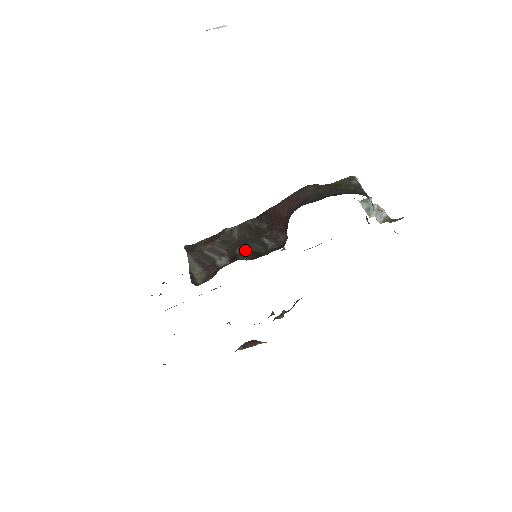
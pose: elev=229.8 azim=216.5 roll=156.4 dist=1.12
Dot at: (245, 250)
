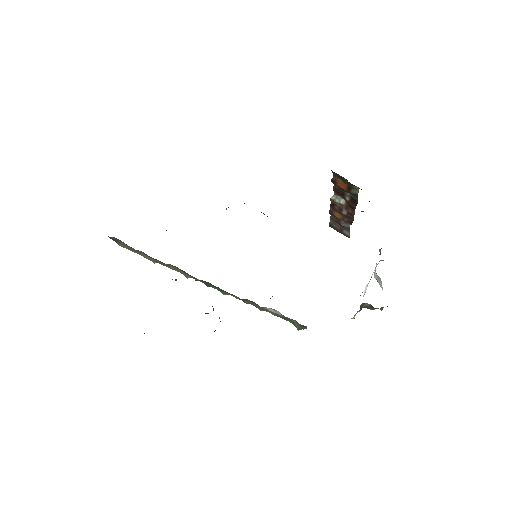
Dot at: occluded
